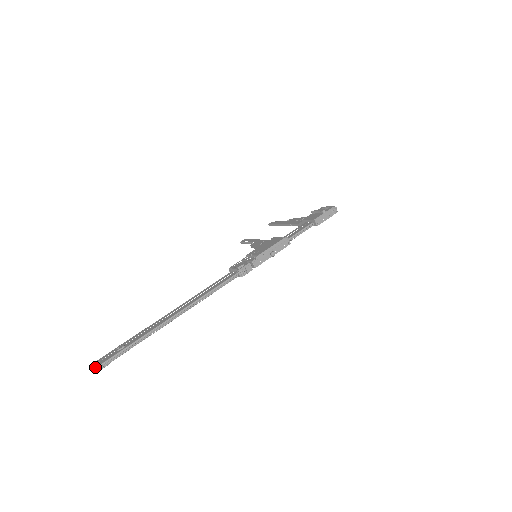
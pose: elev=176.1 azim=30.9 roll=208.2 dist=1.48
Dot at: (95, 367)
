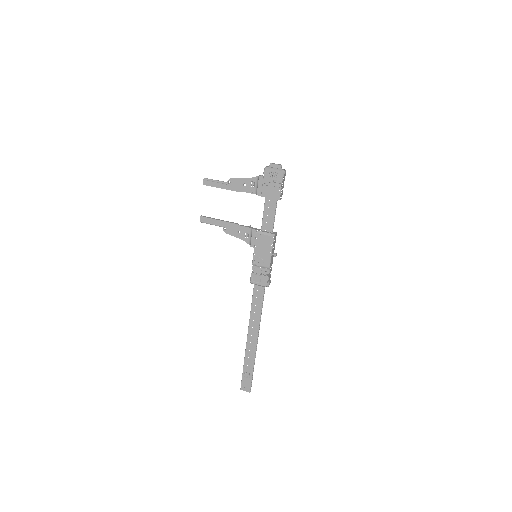
Dot at: occluded
